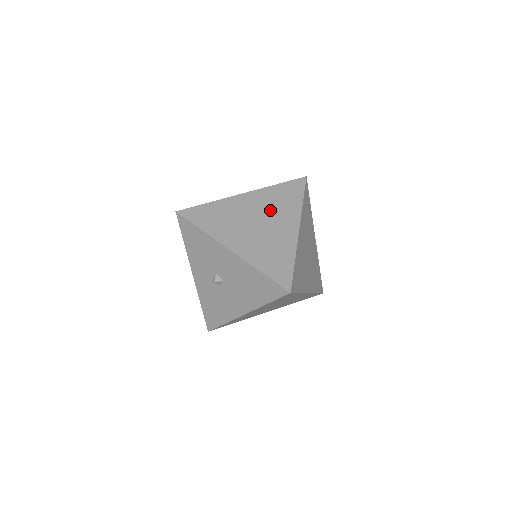
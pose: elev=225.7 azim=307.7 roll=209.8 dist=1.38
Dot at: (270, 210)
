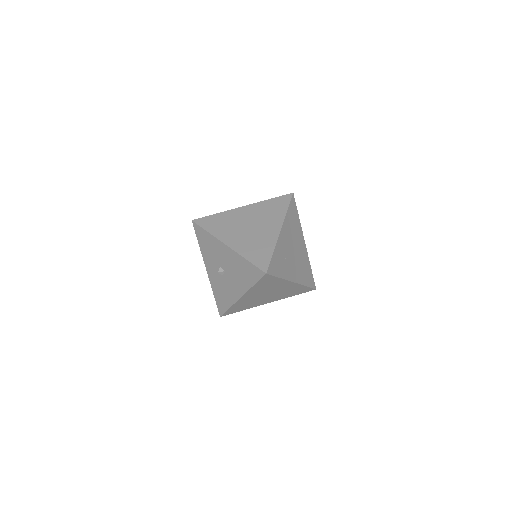
Dot at: (261, 217)
